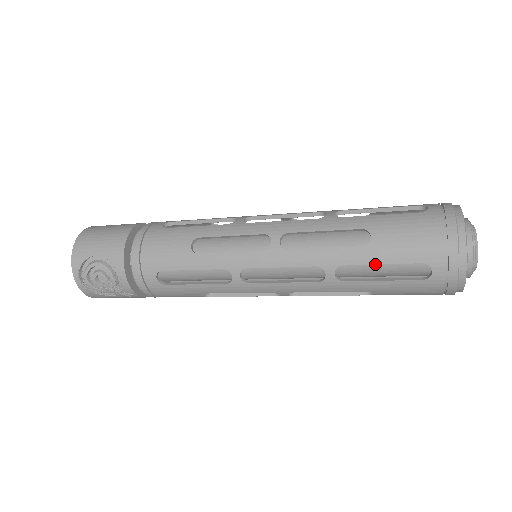
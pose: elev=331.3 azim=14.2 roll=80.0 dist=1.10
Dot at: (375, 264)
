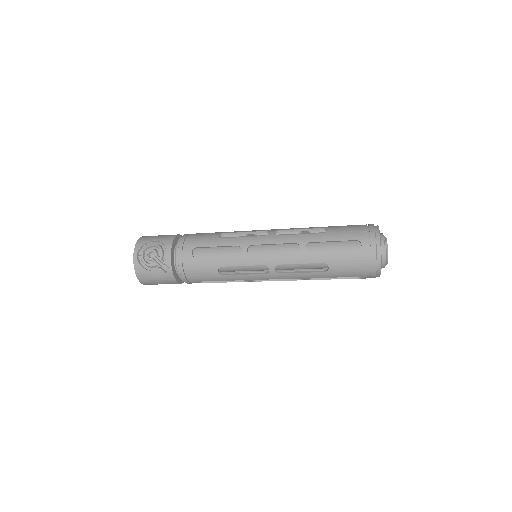
Dot at: (329, 241)
